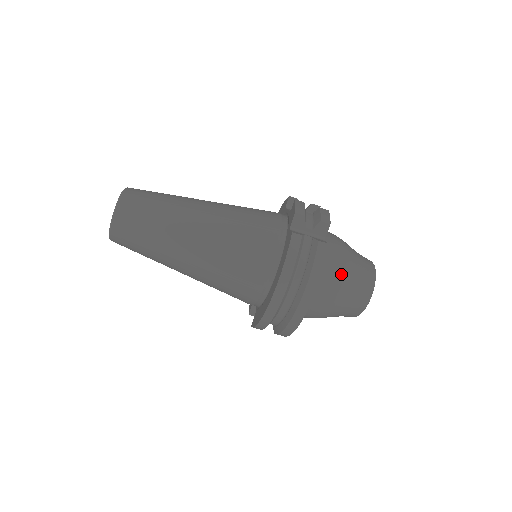
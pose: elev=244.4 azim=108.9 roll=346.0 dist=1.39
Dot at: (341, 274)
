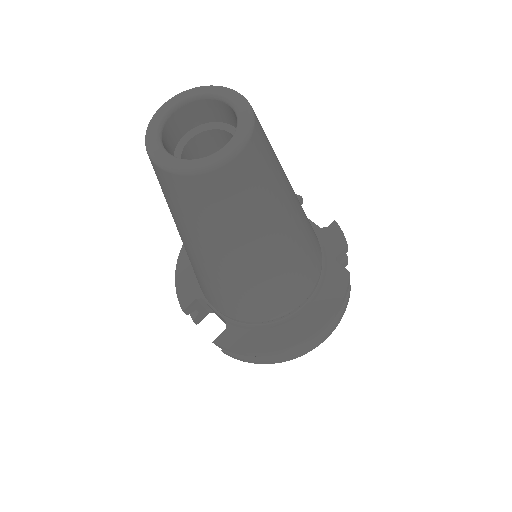
Dot at: occluded
